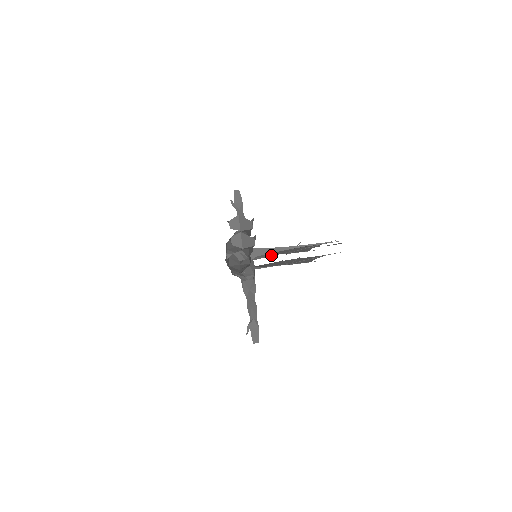
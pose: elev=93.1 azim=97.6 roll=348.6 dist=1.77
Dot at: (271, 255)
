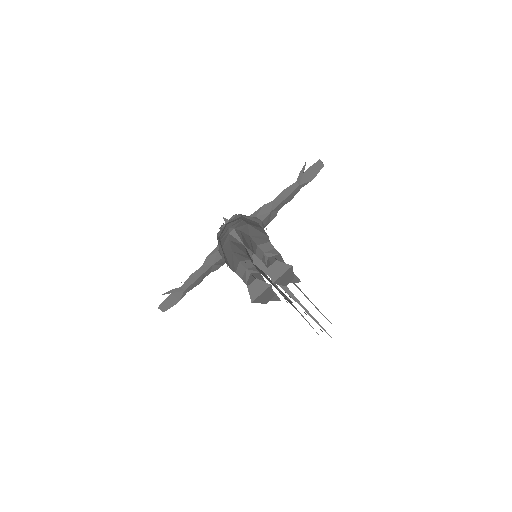
Dot at: occluded
